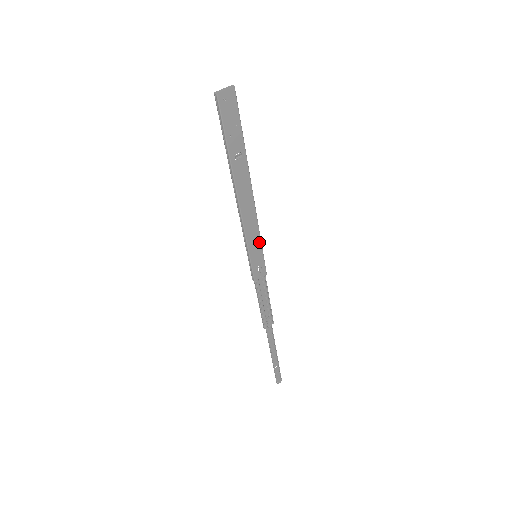
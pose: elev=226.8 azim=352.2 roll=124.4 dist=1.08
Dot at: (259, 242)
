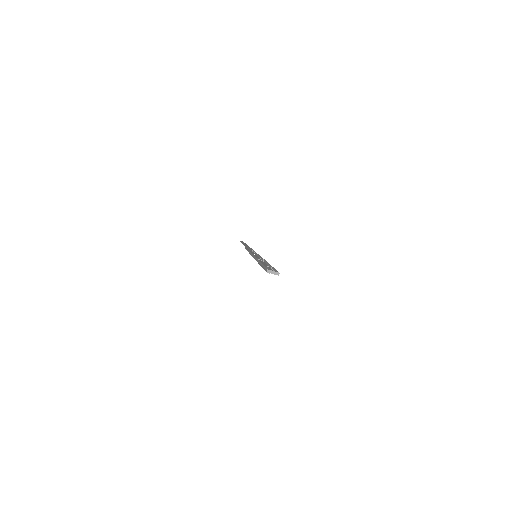
Dot at: occluded
